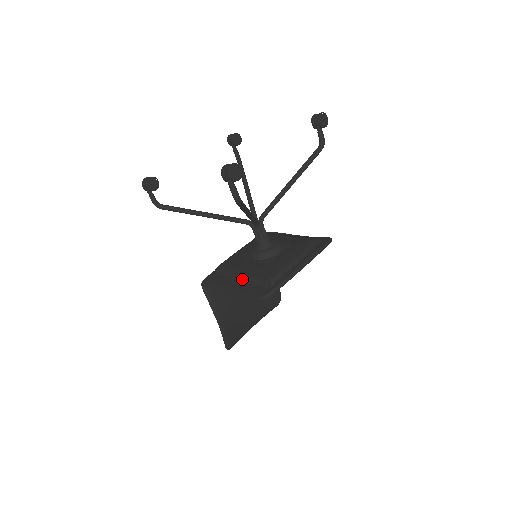
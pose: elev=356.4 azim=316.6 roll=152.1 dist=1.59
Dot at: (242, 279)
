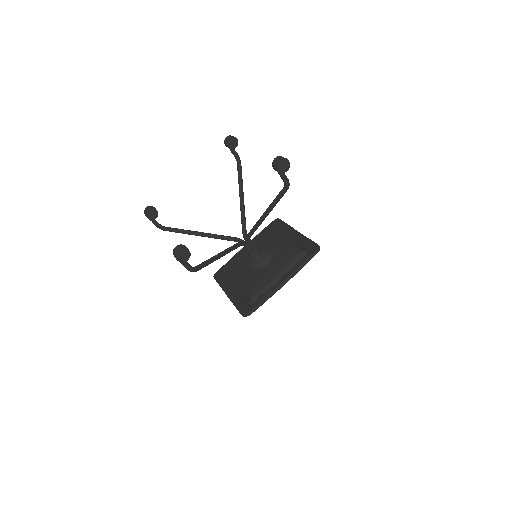
Dot at: (235, 288)
